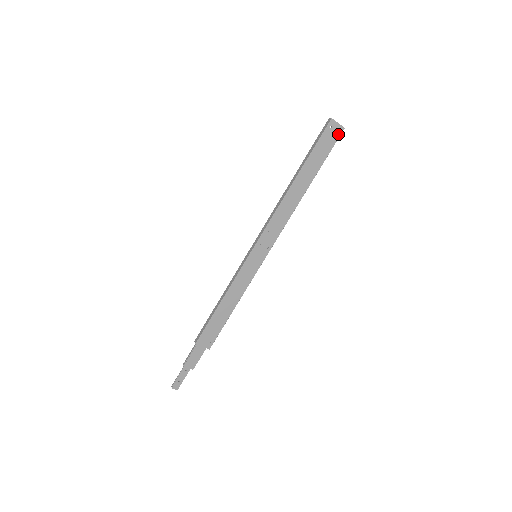
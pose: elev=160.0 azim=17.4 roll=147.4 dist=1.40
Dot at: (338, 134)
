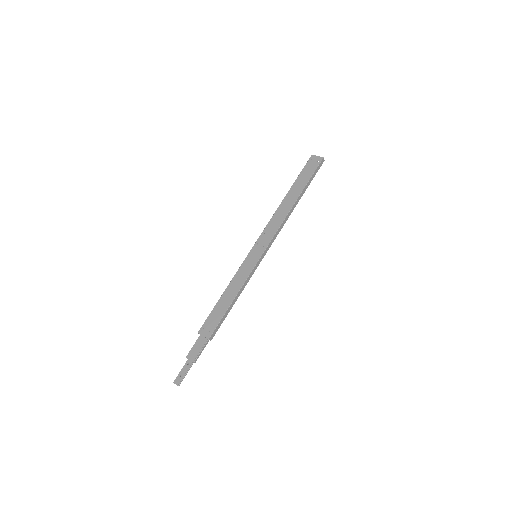
Dot at: (318, 162)
